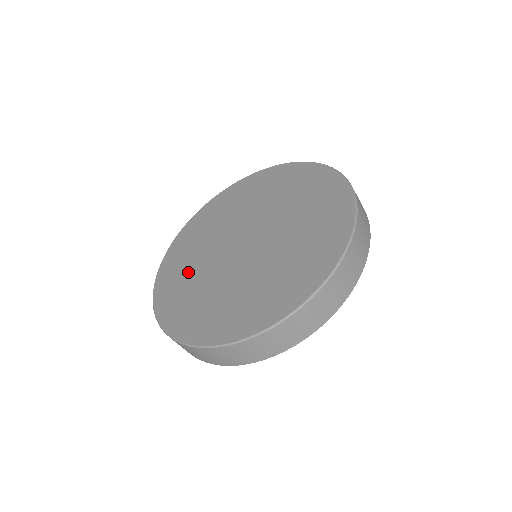
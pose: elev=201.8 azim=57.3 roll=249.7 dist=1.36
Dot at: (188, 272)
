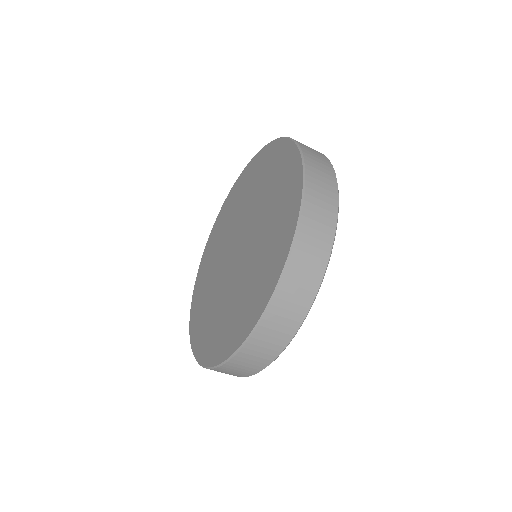
Dot at: (211, 262)
